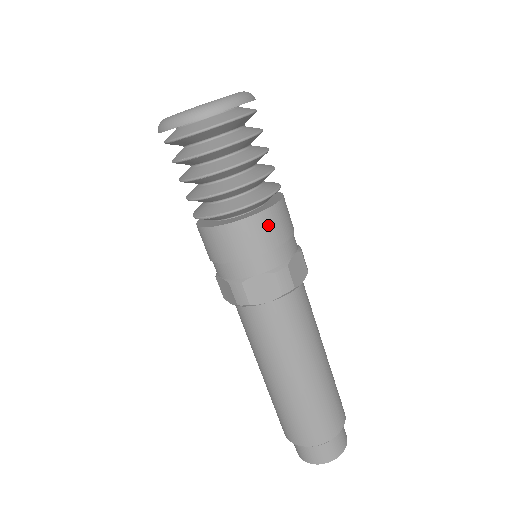
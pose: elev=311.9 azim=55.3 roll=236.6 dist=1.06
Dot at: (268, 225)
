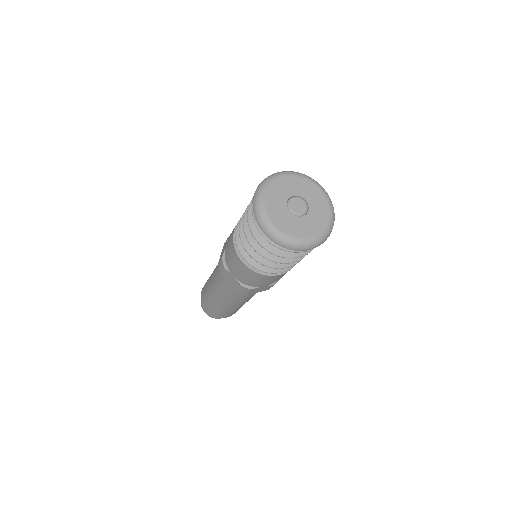
Dot at: (289, 270)
